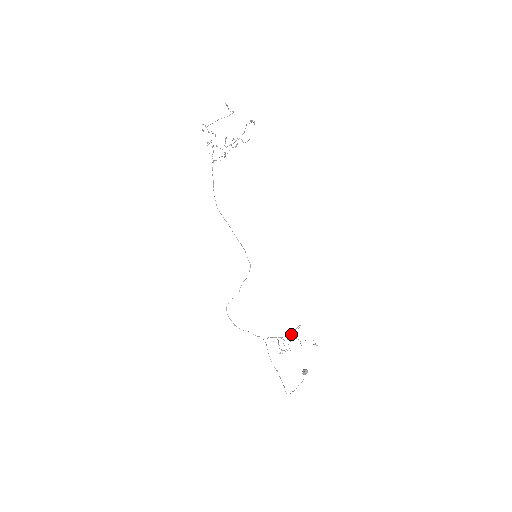
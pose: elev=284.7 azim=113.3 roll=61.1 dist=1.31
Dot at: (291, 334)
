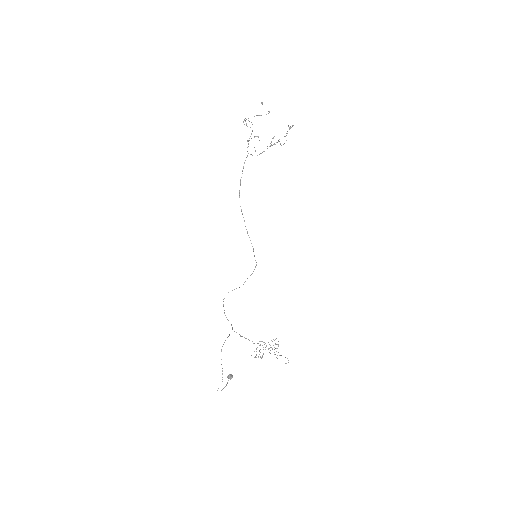
Dot at: occluded
